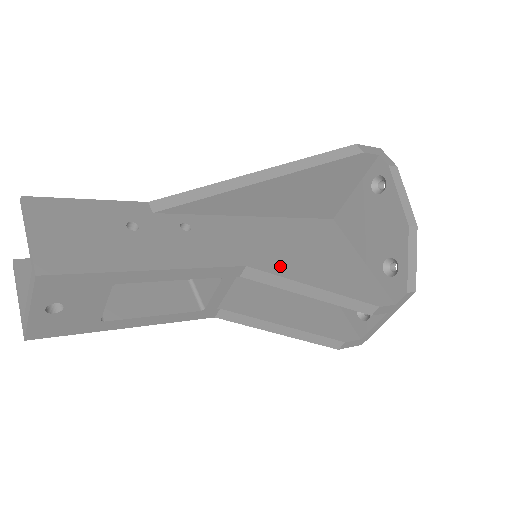
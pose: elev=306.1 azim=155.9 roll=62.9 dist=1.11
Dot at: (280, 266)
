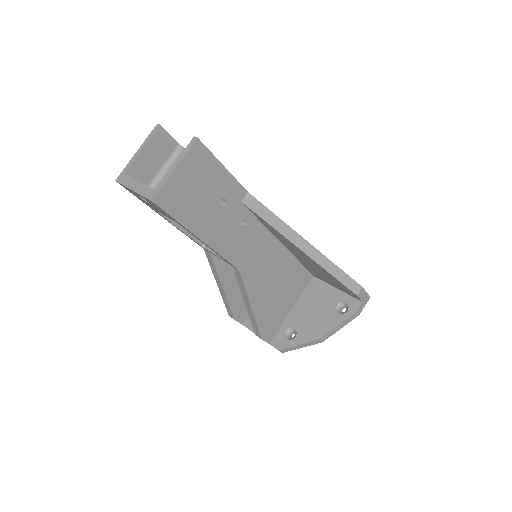
Dot at: (253, 283)
